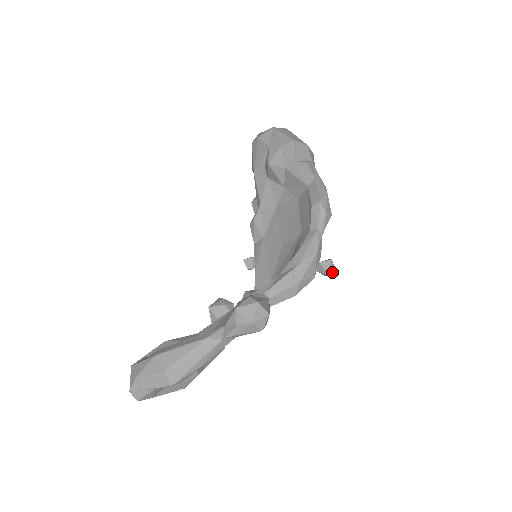
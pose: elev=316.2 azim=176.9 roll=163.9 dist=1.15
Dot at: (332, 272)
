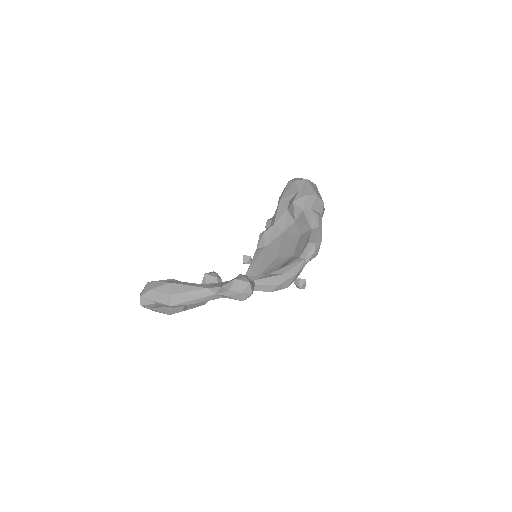
Dot at: (303, 287)
